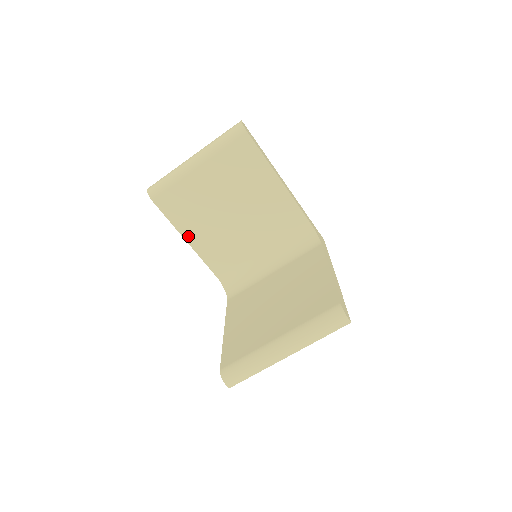
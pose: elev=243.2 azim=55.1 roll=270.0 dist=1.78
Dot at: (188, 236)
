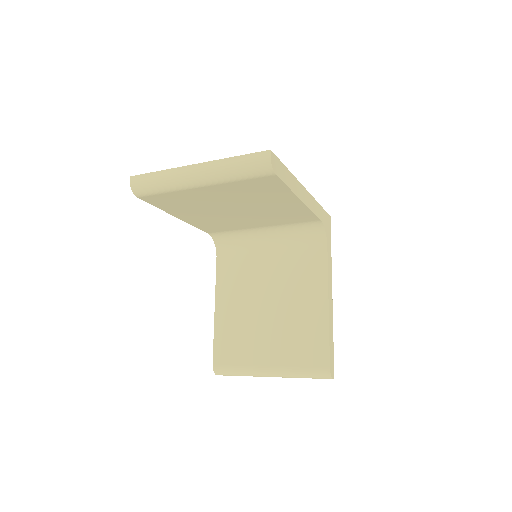
Dot at: (180, 216)
